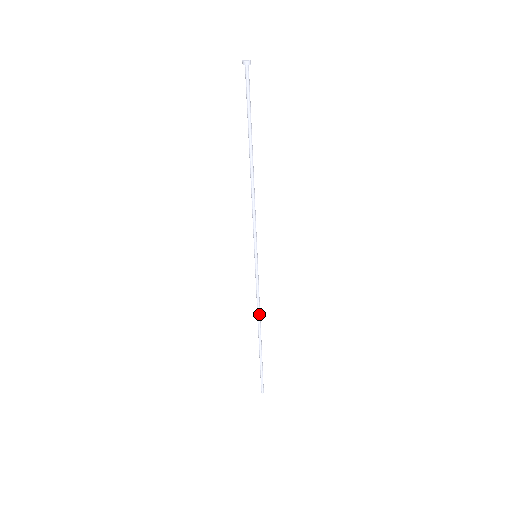
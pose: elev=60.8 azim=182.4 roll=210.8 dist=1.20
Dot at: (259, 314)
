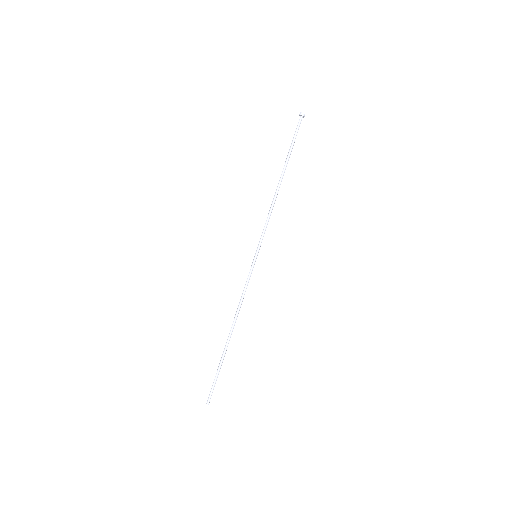
Dot at: (238, 312)
